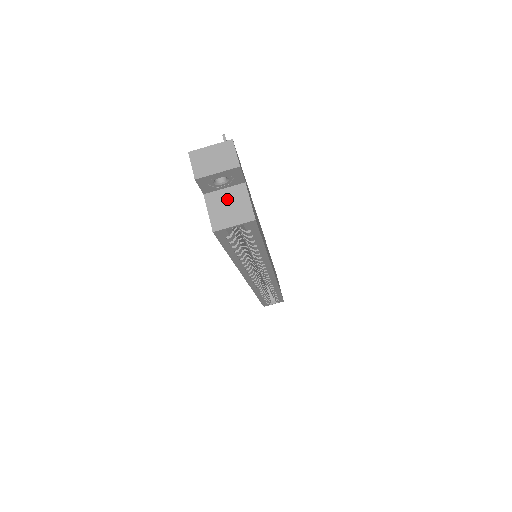
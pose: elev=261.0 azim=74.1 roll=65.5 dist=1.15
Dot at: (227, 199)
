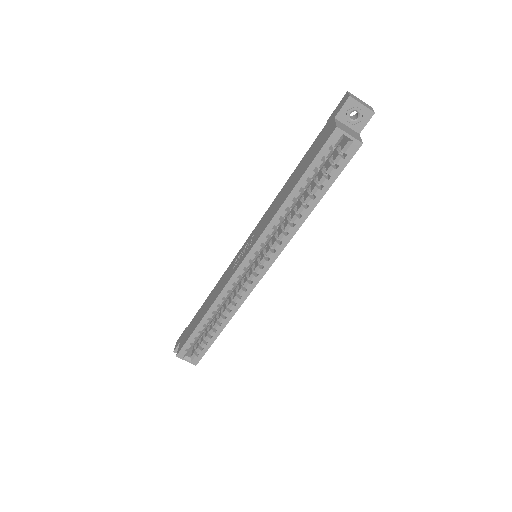
Dot at: (348, 128)
